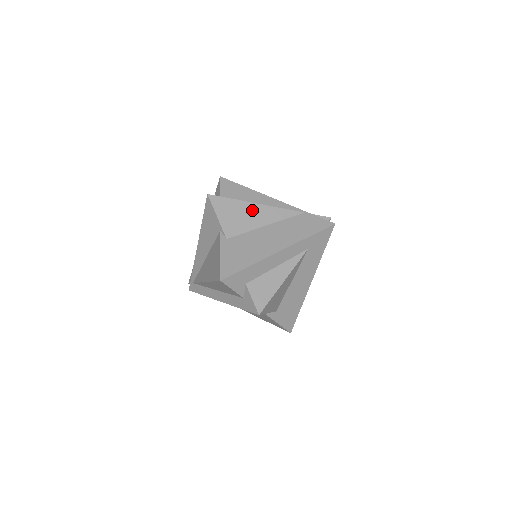
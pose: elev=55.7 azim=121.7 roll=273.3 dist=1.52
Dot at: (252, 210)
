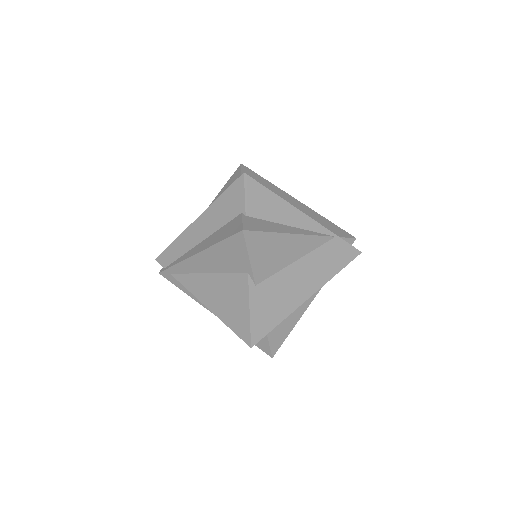
Dot at: (287, 243)
